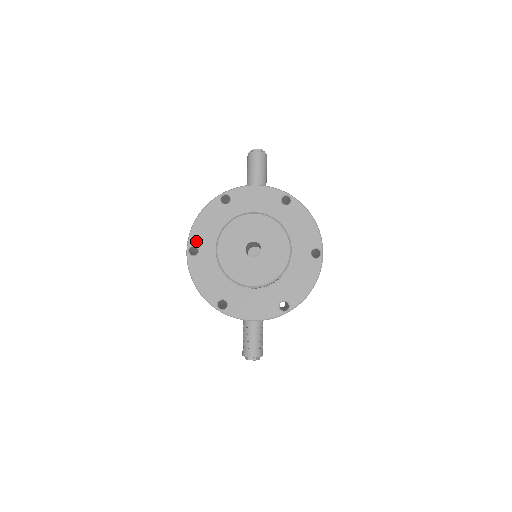
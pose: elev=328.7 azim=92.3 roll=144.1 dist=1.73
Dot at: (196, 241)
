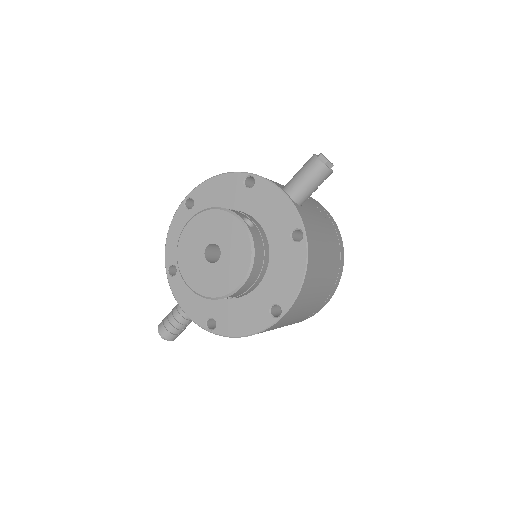
Dot at: (197, 197)
